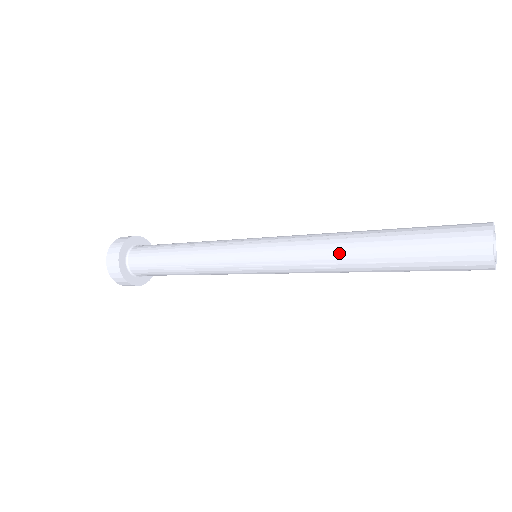
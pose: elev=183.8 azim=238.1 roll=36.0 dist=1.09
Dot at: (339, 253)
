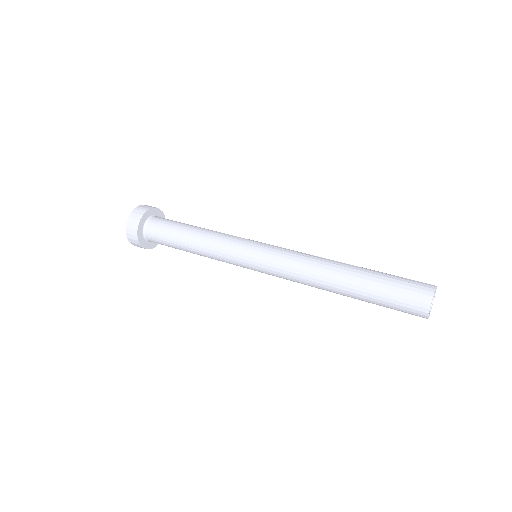
Dot at: (324, 272)
